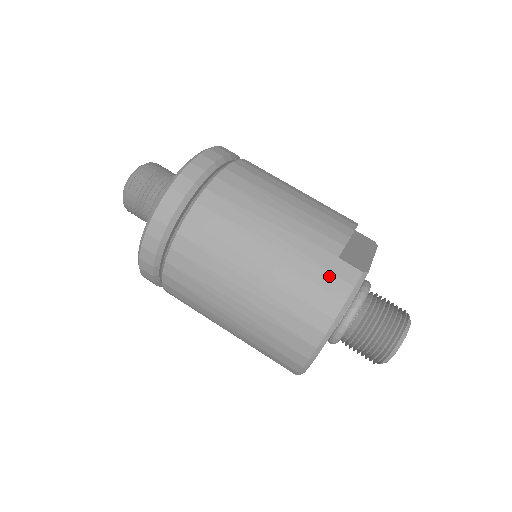
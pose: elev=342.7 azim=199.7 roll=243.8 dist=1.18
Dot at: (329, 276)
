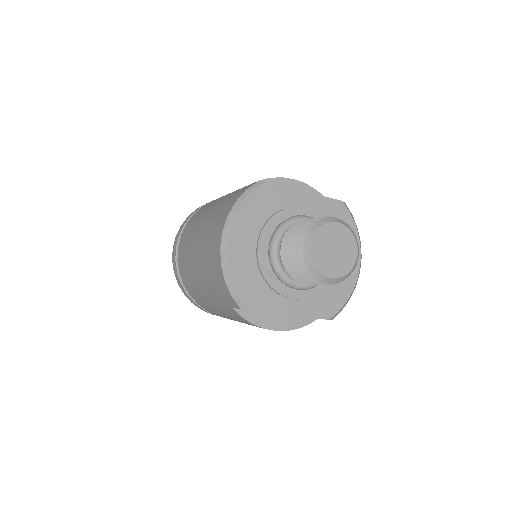
Dot at: (235, 196)
